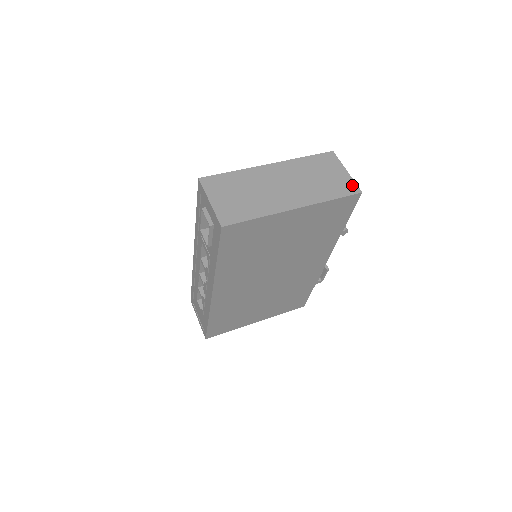
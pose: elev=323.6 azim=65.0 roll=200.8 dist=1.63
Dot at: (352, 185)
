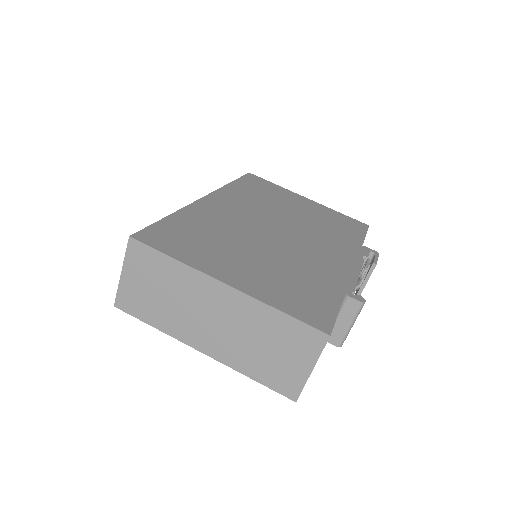
Dot at: (295, 387)
